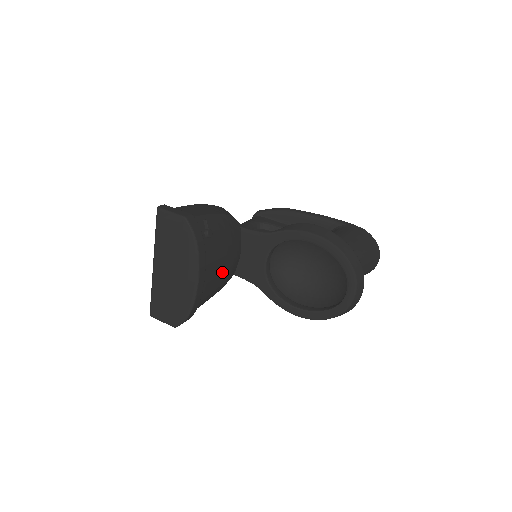
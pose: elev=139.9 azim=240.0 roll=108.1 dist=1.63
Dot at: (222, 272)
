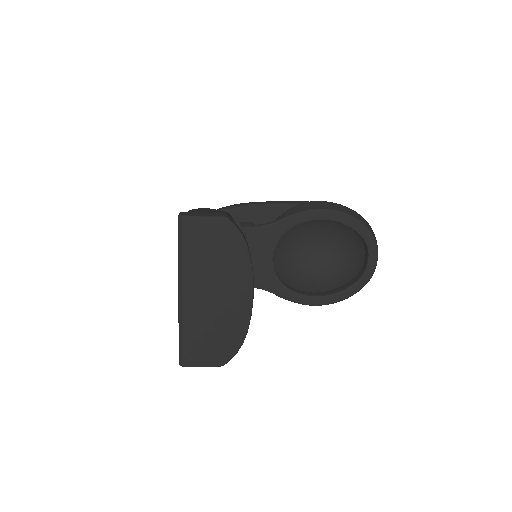
Dot at: occluded
